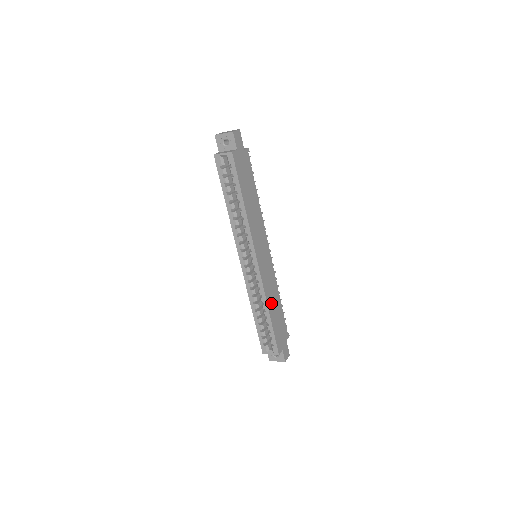
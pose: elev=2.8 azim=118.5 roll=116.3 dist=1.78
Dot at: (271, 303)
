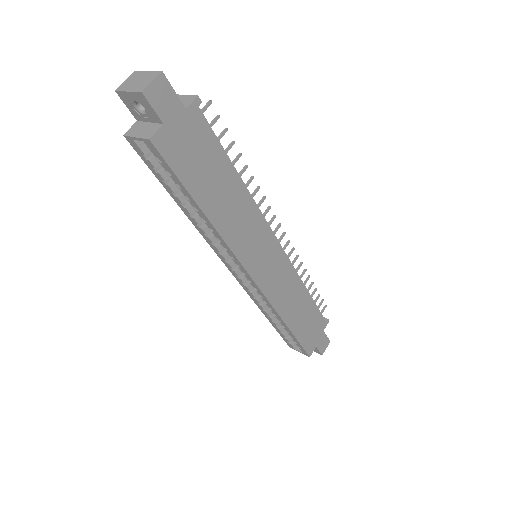
Dot at: (289, 310)
